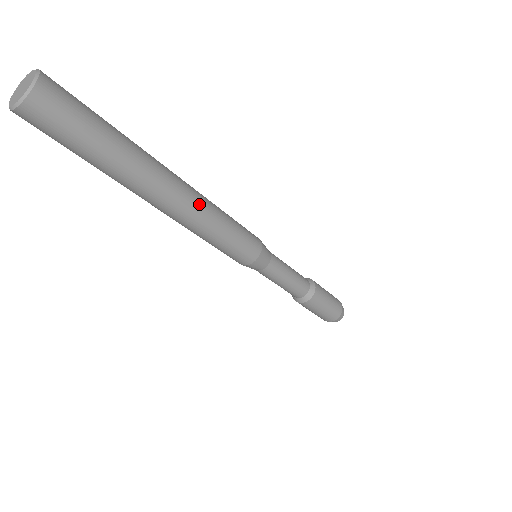
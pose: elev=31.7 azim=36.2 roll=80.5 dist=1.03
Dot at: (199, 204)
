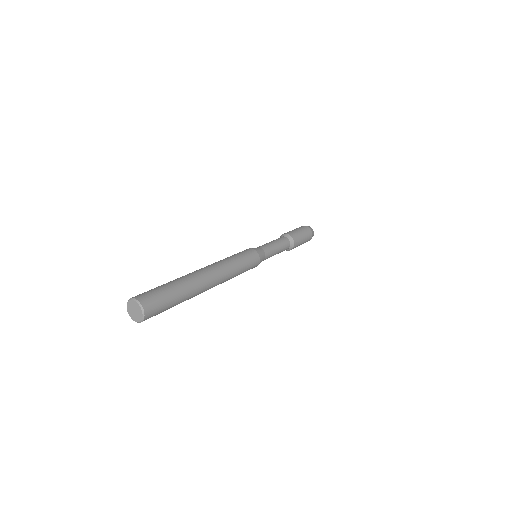
Dot at: (223, 281)
